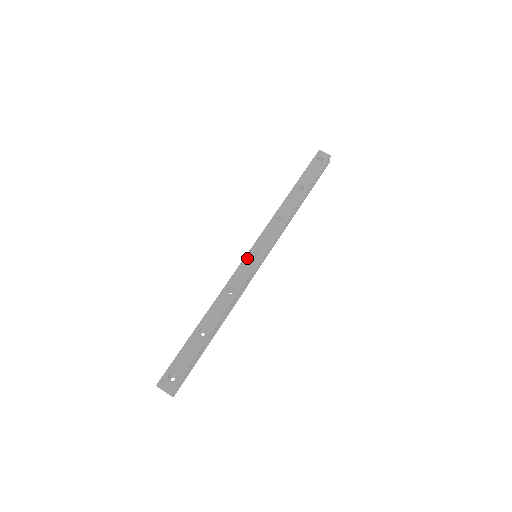
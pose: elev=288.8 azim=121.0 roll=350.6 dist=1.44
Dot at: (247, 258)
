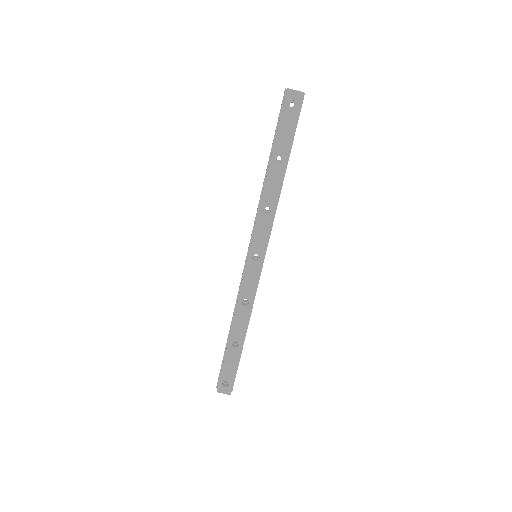
Dot at: (248, 266)
